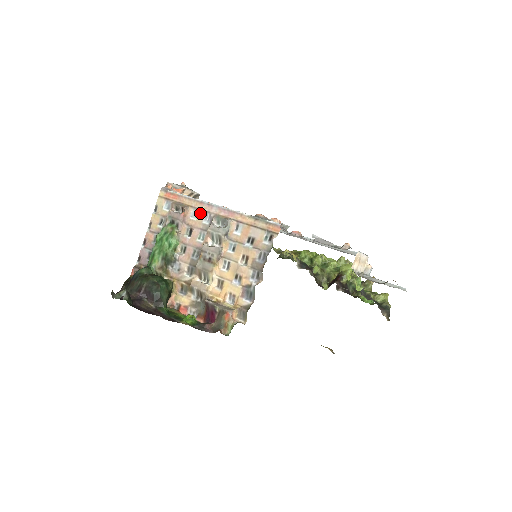
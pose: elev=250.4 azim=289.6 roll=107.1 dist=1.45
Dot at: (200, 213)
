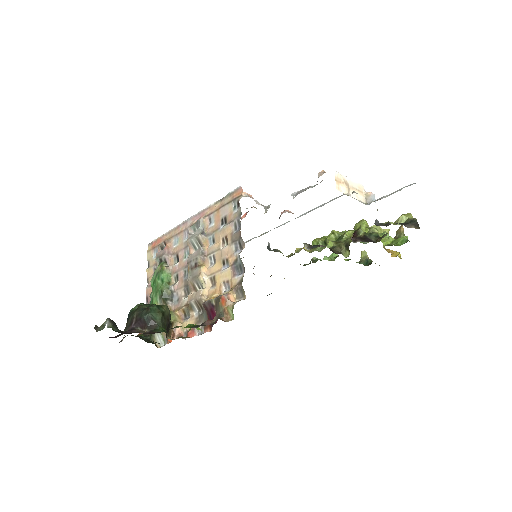
Dot at: (180, 236)
